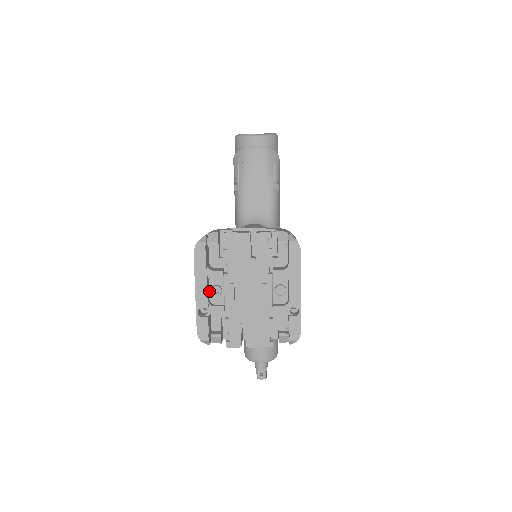
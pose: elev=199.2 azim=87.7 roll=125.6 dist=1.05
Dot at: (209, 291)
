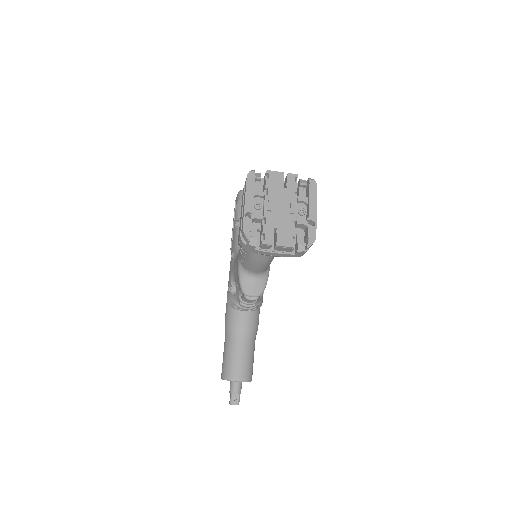
Dot at: (252, 206)
